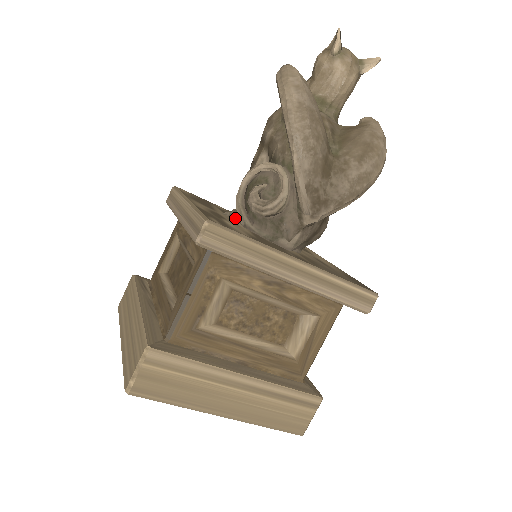
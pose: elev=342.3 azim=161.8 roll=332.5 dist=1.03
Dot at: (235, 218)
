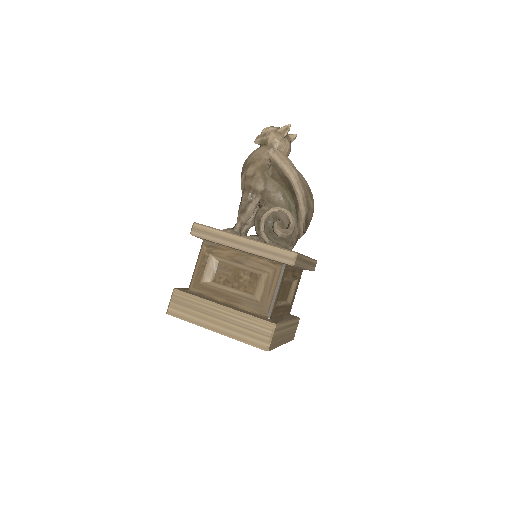
Dot at: (256, 239)
